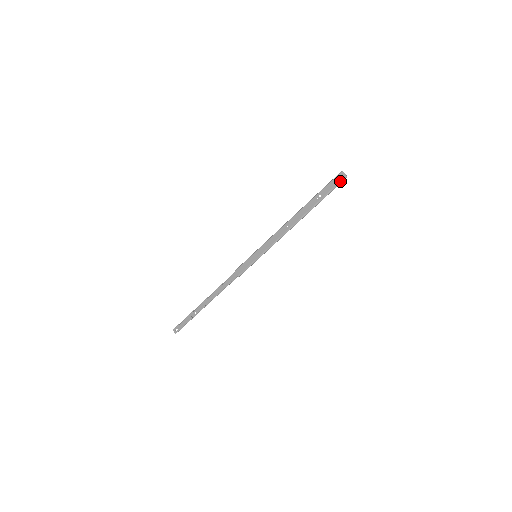
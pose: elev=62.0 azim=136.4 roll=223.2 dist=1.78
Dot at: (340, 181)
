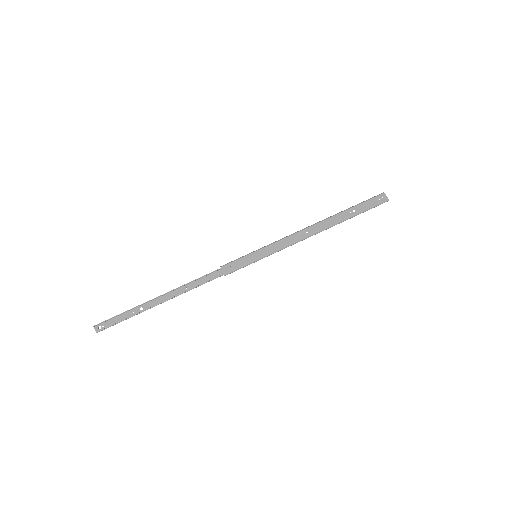
Dot at: (381, 202)
